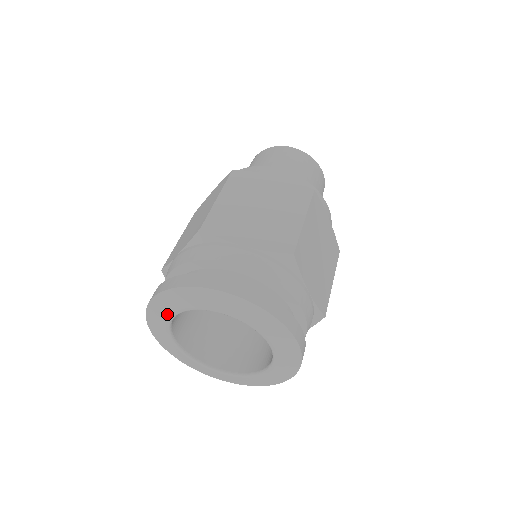
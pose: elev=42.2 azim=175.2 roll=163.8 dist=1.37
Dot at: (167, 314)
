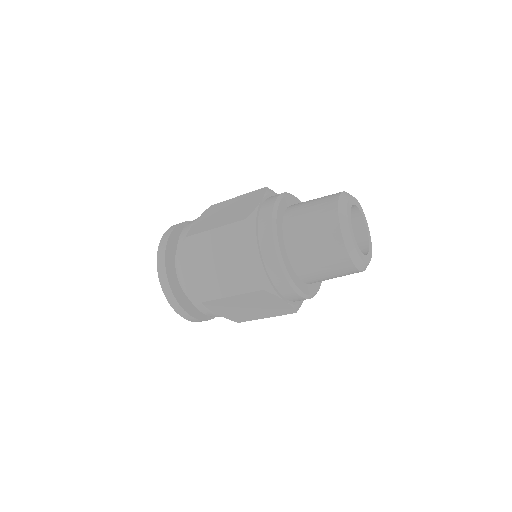
Dot at: occluded
